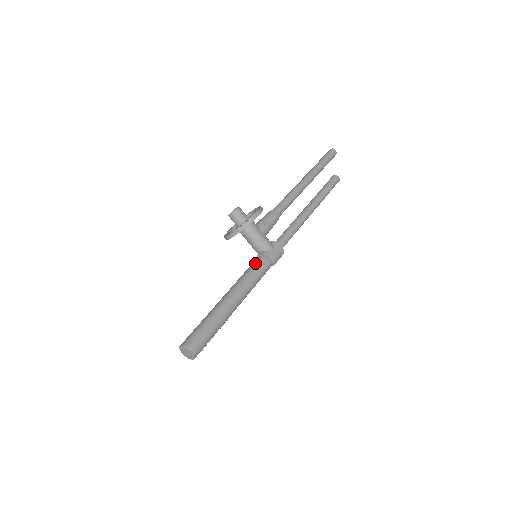
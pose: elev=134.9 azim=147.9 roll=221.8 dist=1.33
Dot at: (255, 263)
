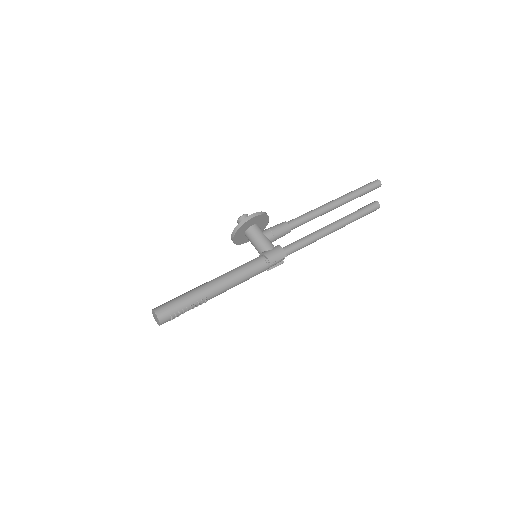
Dot at: (251, 260)
